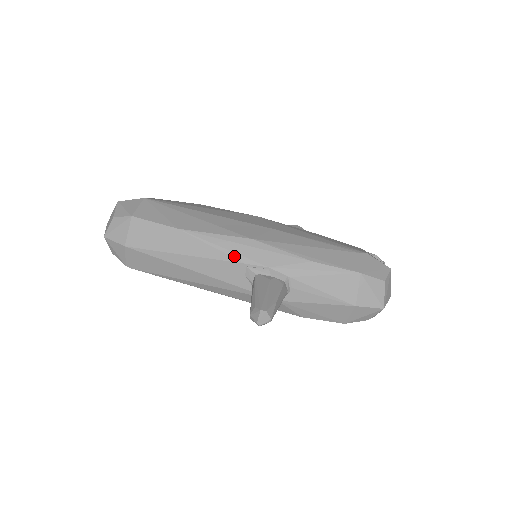
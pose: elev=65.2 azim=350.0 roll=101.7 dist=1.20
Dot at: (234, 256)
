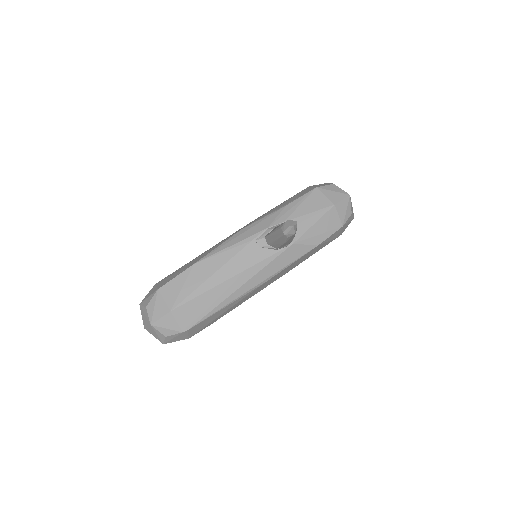
Dot at: (242, 243)
